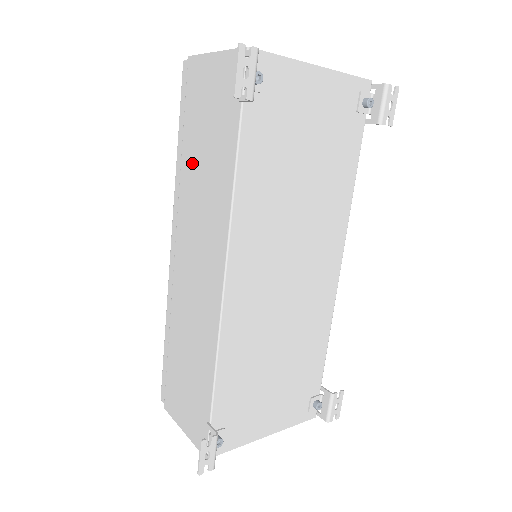
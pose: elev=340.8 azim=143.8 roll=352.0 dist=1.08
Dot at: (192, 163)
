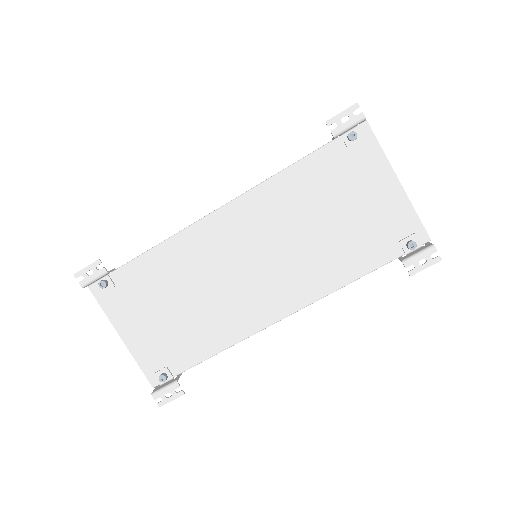
Dot at: occluded
